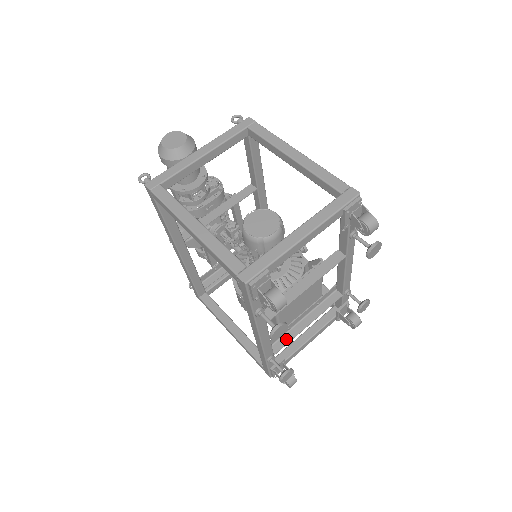
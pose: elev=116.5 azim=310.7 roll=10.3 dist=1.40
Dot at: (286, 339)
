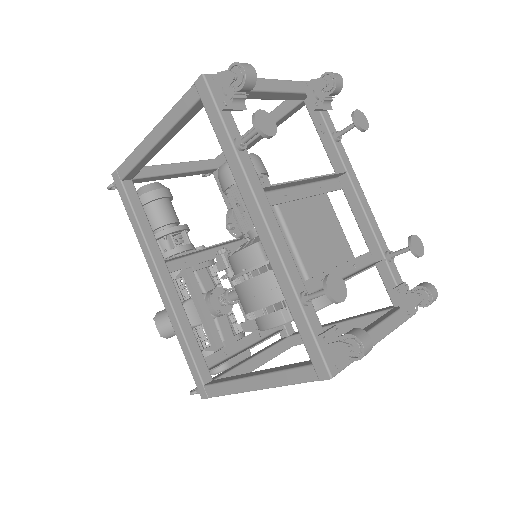
Dot at: occluded
